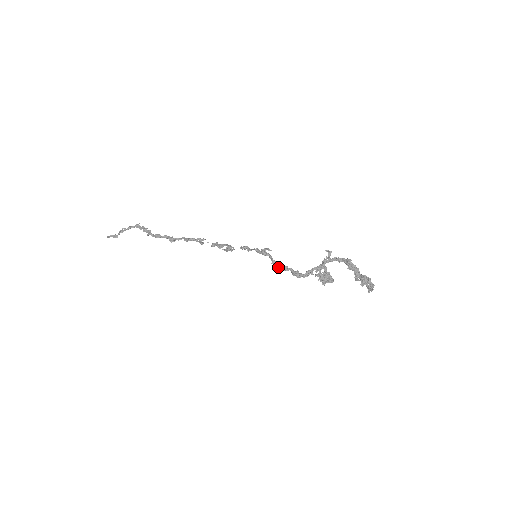
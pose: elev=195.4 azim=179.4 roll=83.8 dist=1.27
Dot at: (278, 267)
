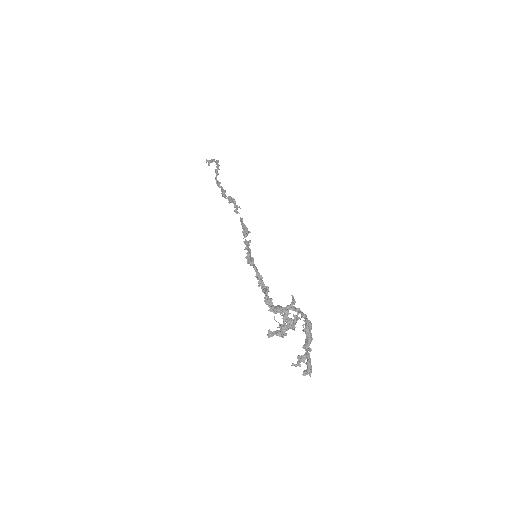
Dot at: (259, 283)
